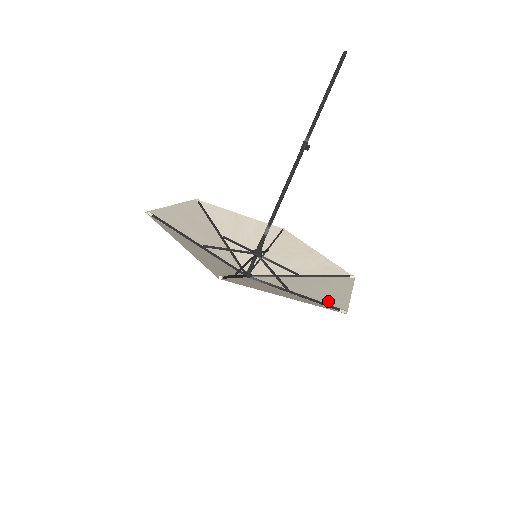
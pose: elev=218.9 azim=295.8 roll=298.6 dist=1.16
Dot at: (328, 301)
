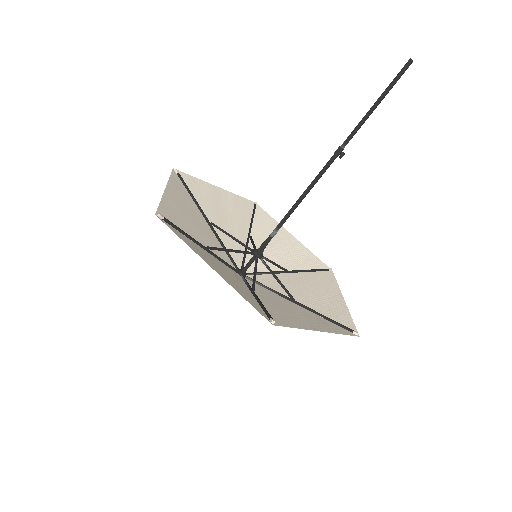
Dot at: (334, 315)
